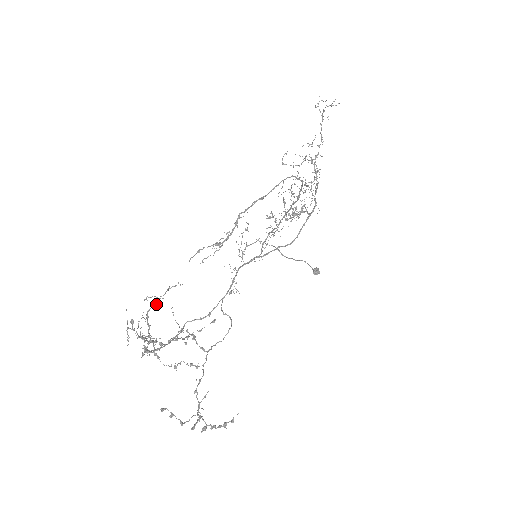
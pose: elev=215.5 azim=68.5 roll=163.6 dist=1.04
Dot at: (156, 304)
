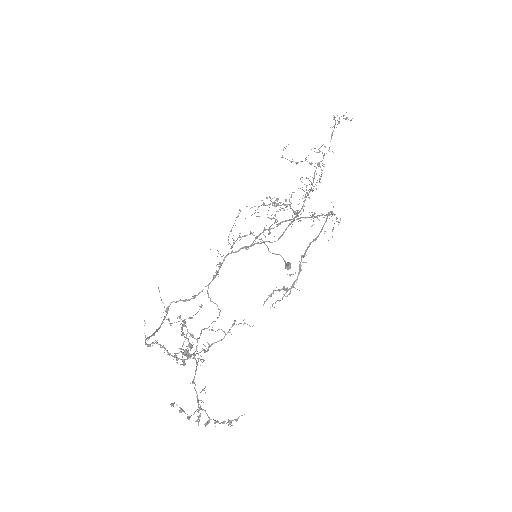
Dot at: occluded
